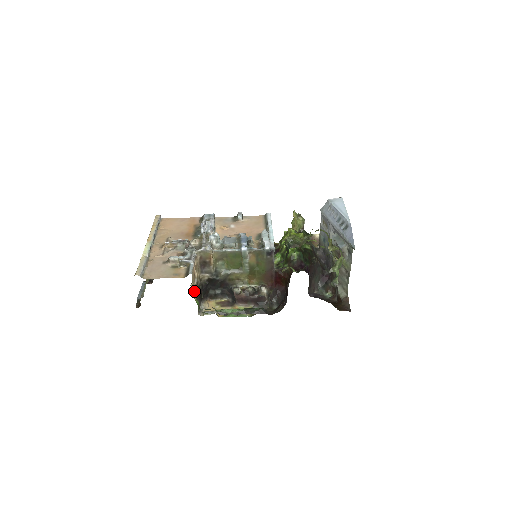
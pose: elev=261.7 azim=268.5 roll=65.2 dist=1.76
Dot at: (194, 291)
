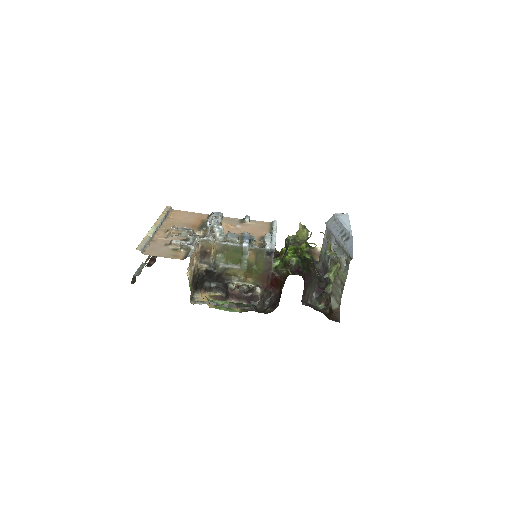
Dot at: (190, 276)
